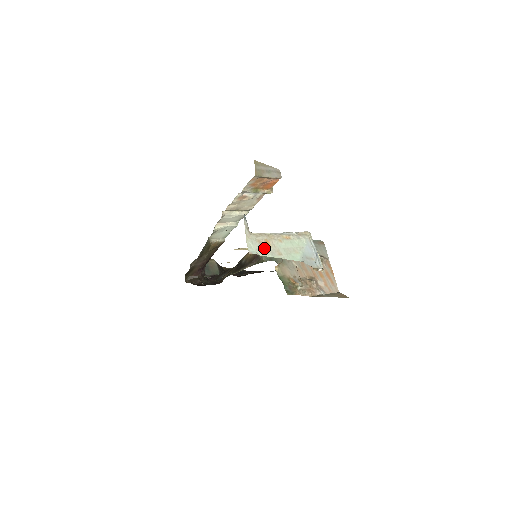
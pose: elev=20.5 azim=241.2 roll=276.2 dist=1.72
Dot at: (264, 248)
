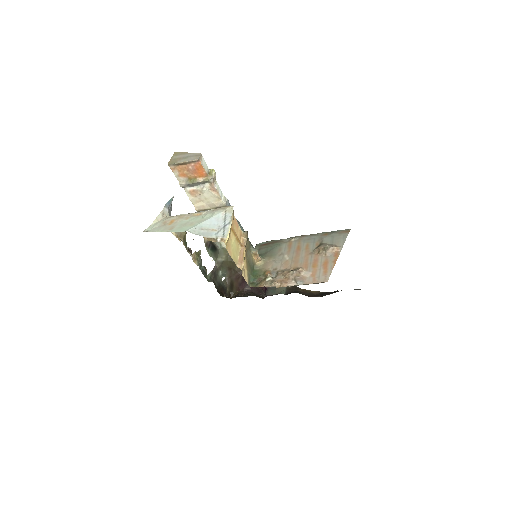
Dot at: (162, 226)
